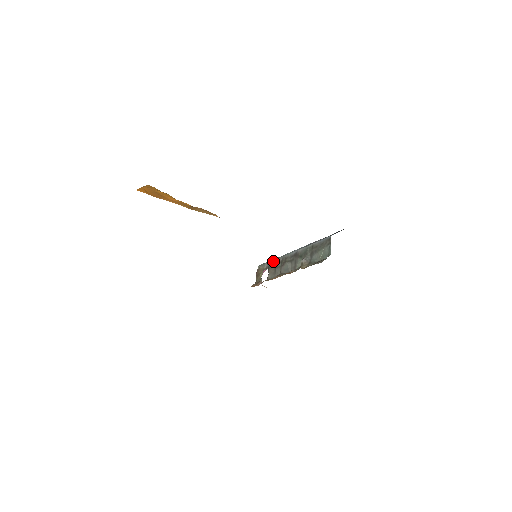
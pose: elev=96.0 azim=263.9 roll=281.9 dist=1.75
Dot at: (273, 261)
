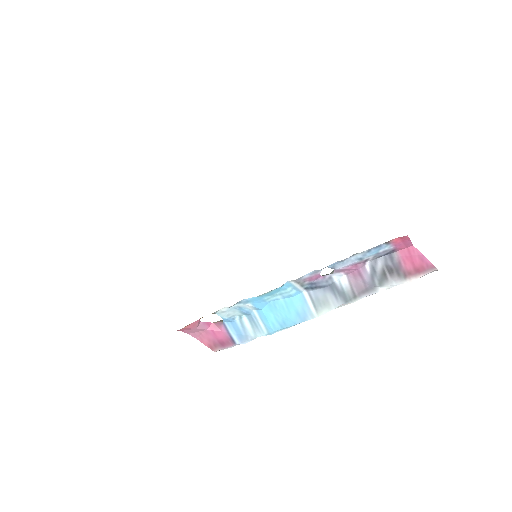
Dot at: occluded
